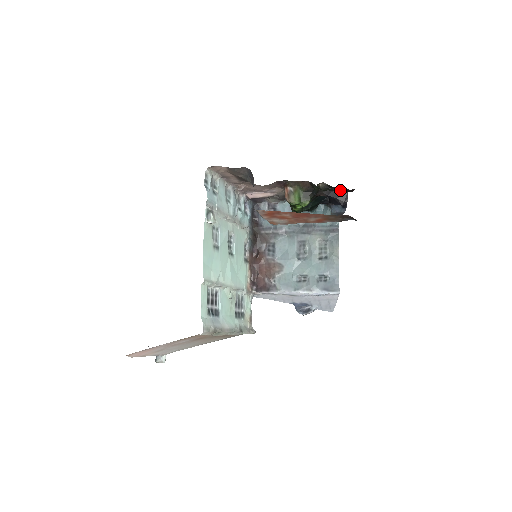
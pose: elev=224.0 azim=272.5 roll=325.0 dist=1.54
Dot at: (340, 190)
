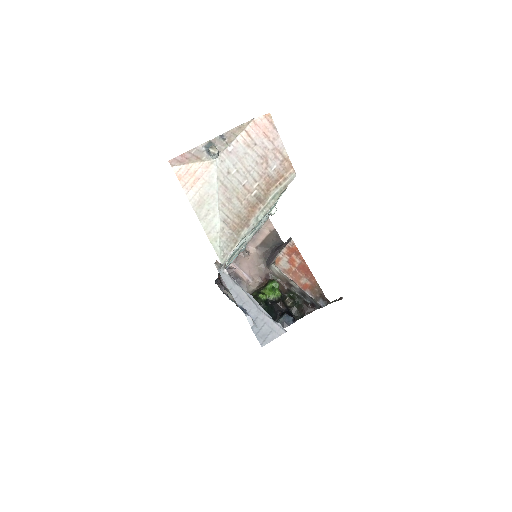
Dot at: (306, 304)
